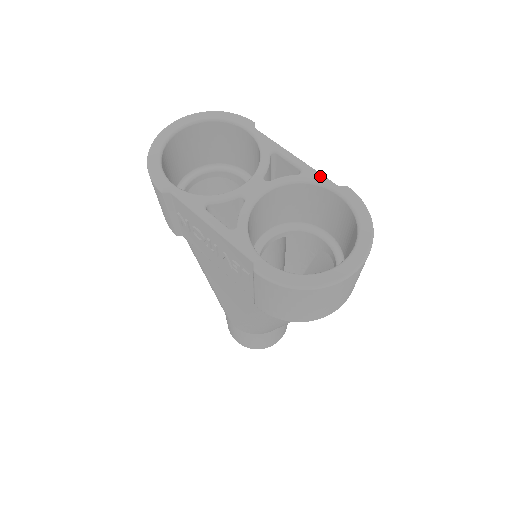
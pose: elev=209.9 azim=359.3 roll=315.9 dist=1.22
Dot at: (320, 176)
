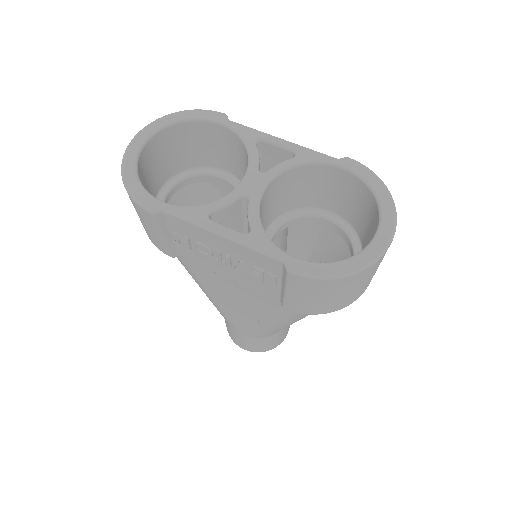
Dot at: (317, 154)
